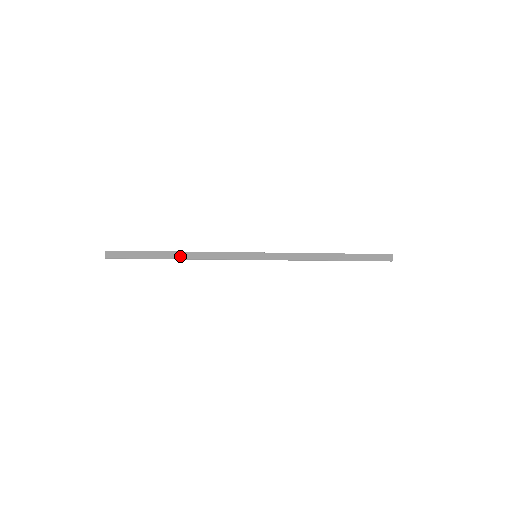
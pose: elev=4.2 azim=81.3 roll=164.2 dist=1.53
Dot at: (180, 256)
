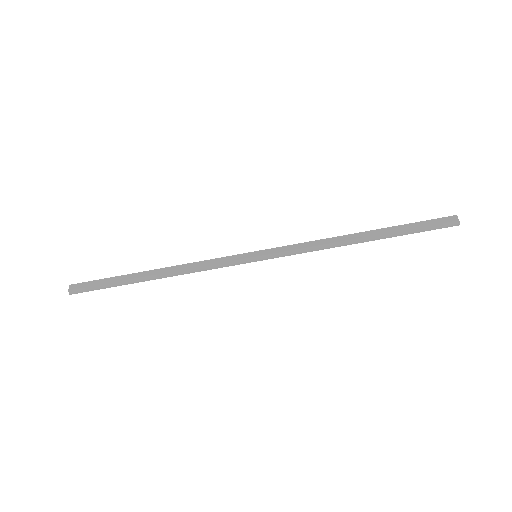
Dot at: (157, 274)
